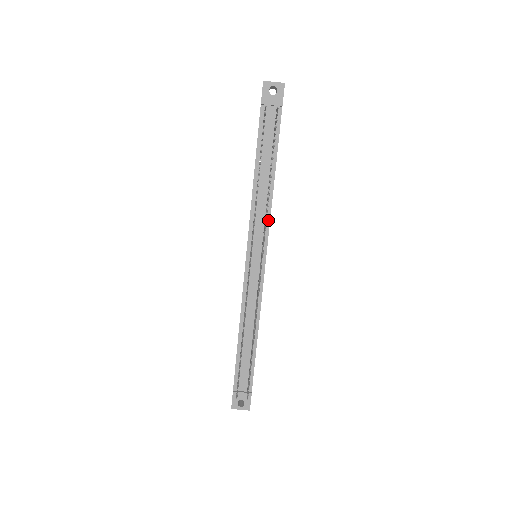
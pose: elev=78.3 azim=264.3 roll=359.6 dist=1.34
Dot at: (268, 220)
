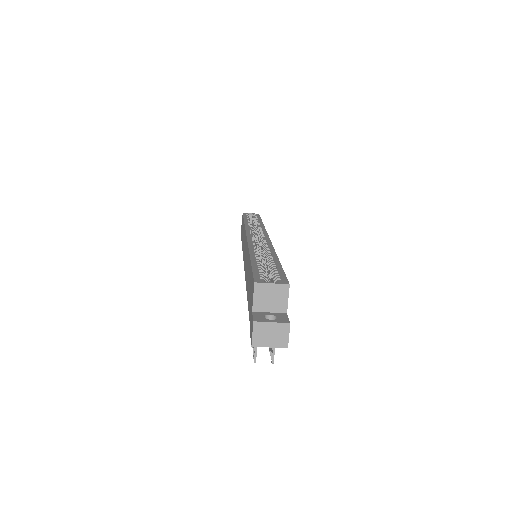
Dot at: occluded
